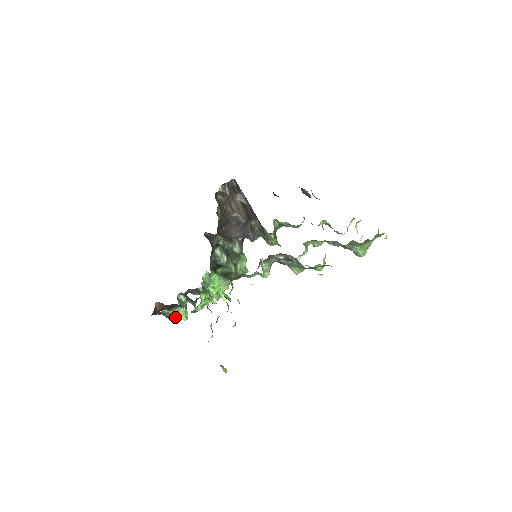
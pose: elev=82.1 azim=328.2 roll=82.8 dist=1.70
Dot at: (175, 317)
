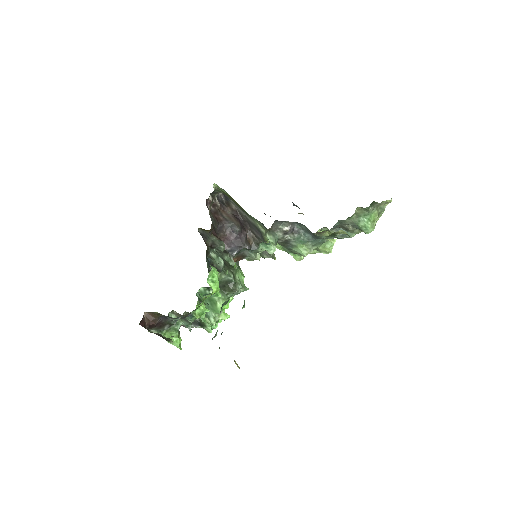
Dot at: (167, 338)
